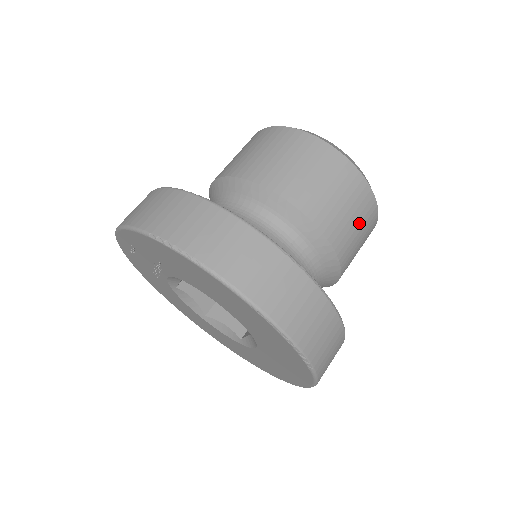
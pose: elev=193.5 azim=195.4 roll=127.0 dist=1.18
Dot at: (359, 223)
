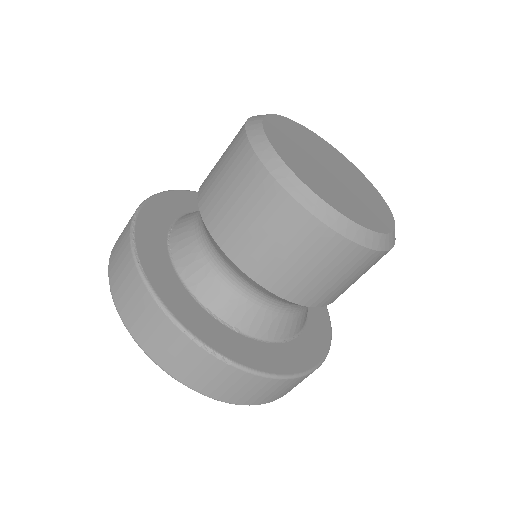
Dot at: (300, 256)
